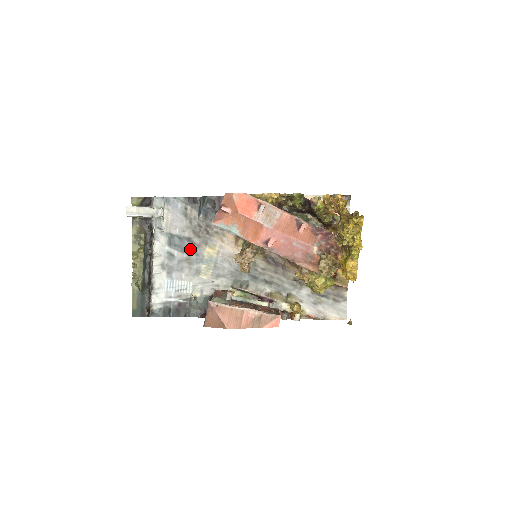
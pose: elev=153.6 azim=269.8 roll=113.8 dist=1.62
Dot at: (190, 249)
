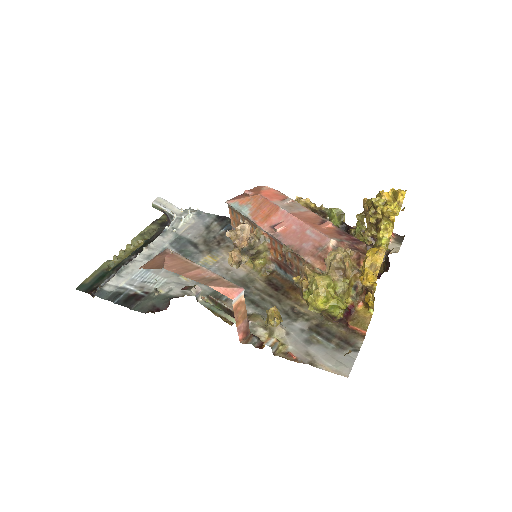
Dot at: (189, 252)
